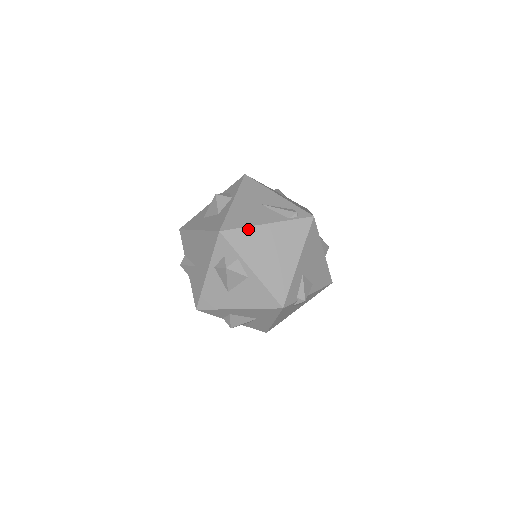
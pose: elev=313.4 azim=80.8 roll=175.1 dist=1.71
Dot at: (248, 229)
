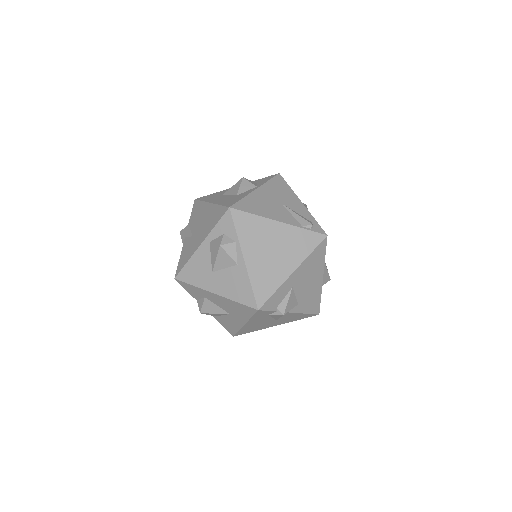
Dot at: (258, 218)
